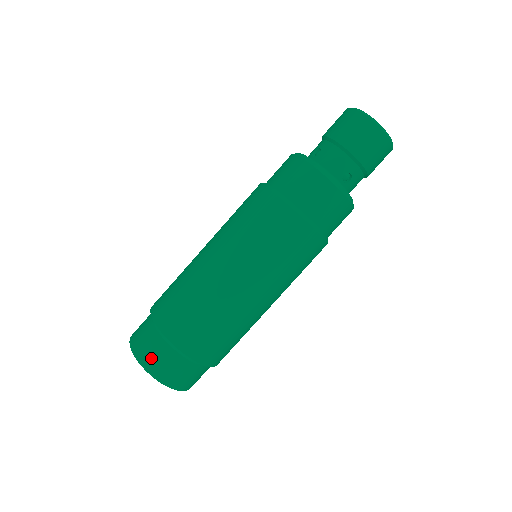
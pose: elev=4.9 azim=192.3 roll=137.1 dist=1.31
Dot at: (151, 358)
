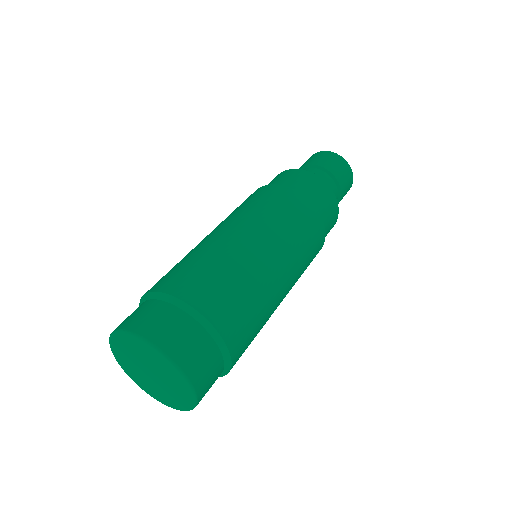
Dot at: (189, 353)
